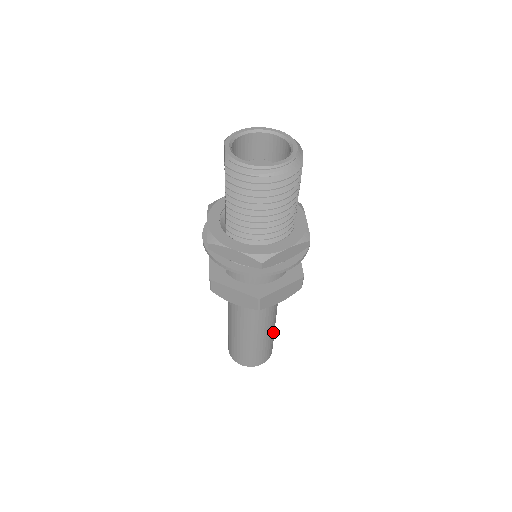
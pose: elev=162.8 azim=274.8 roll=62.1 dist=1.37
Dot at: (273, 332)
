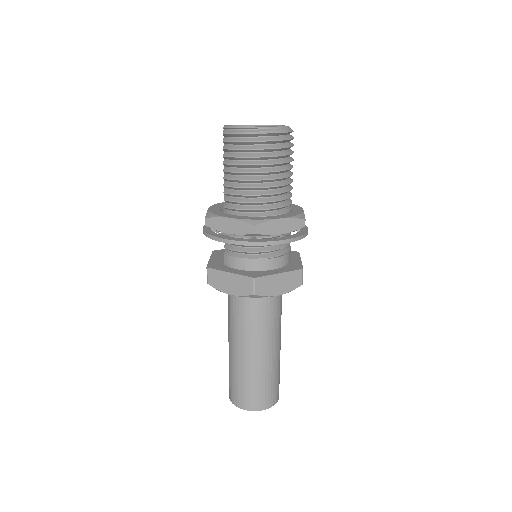
Dot at: (277, 363)
